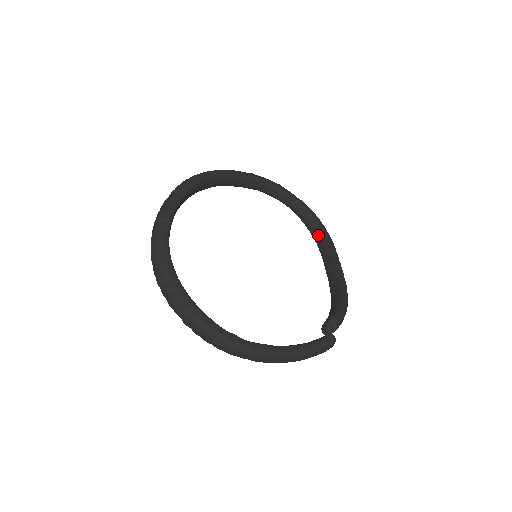
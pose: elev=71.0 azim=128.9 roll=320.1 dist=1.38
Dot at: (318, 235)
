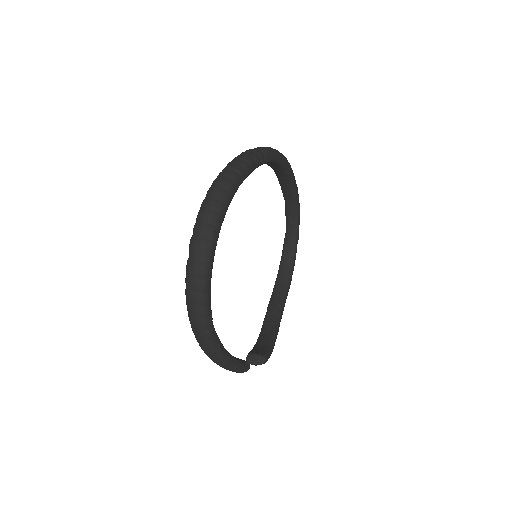
Dot at: (285, 274)
